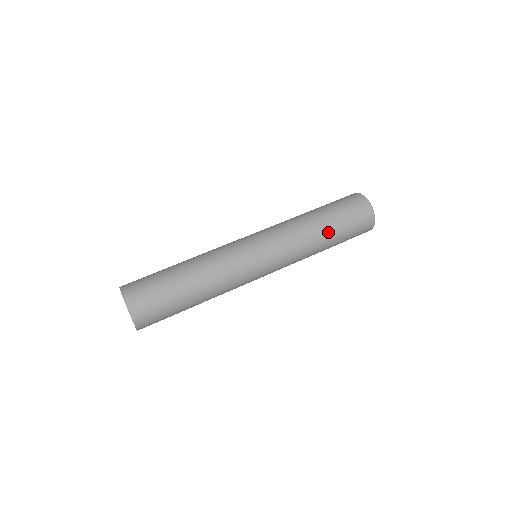
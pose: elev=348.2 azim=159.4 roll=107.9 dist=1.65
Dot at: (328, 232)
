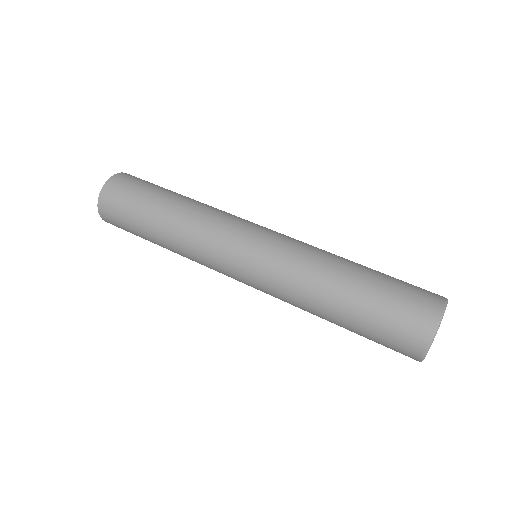
Dot at: (351, 284)
